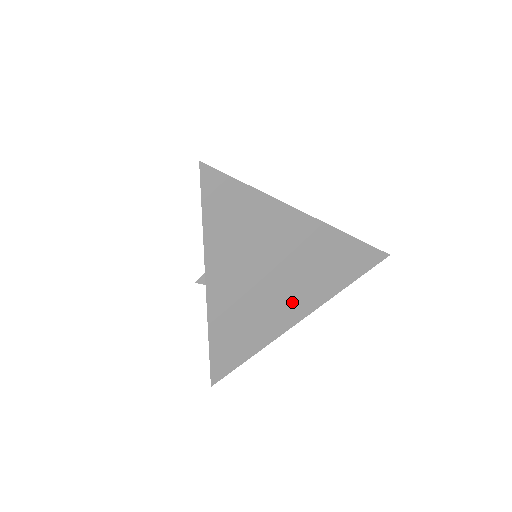
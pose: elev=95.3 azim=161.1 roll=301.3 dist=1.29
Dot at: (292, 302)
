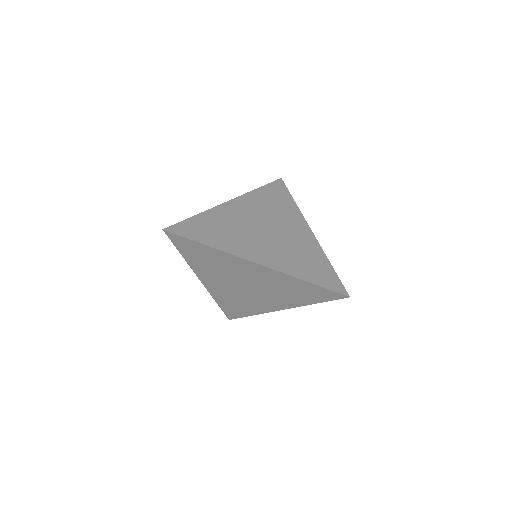
Dot at: (268, 301)
